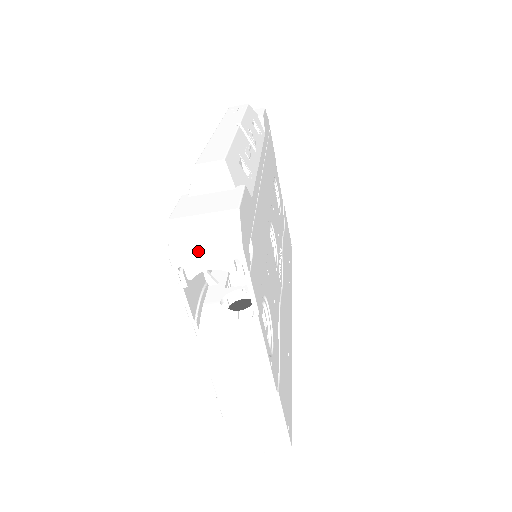
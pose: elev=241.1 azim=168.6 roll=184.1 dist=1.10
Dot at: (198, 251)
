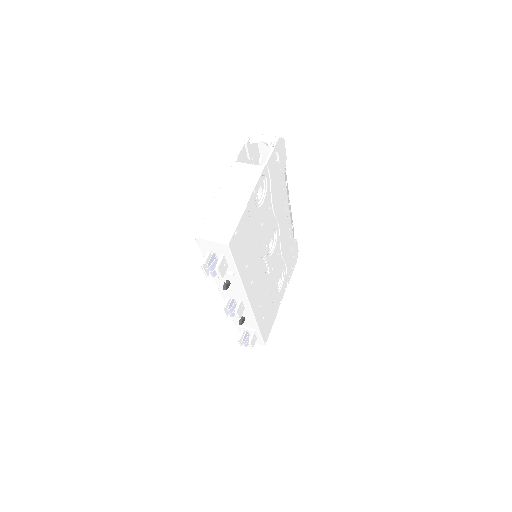
Dot at: (261, 134)
